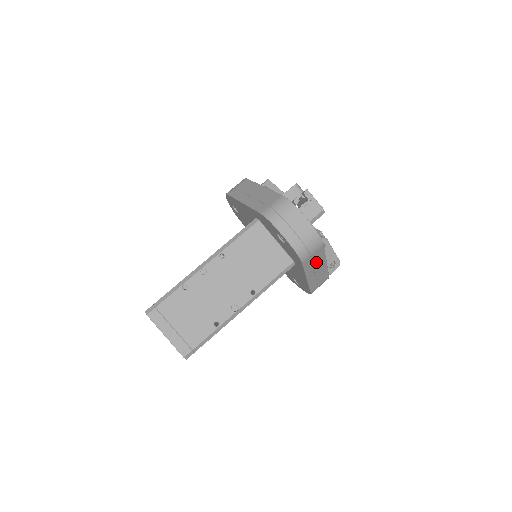
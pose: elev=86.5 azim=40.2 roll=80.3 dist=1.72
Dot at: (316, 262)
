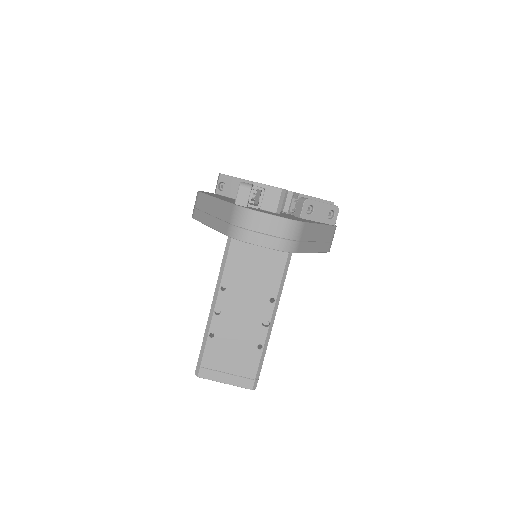
Dot at: (310, 236)
